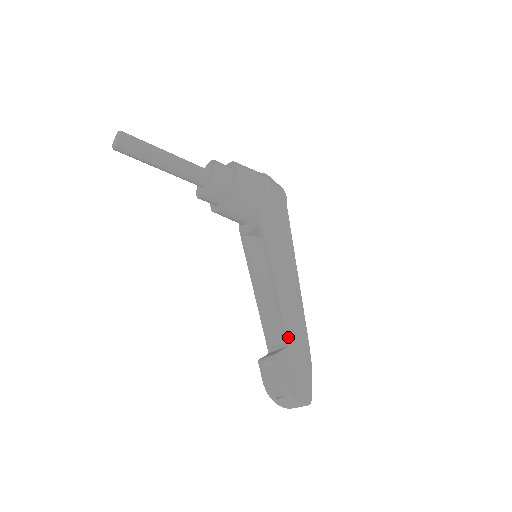
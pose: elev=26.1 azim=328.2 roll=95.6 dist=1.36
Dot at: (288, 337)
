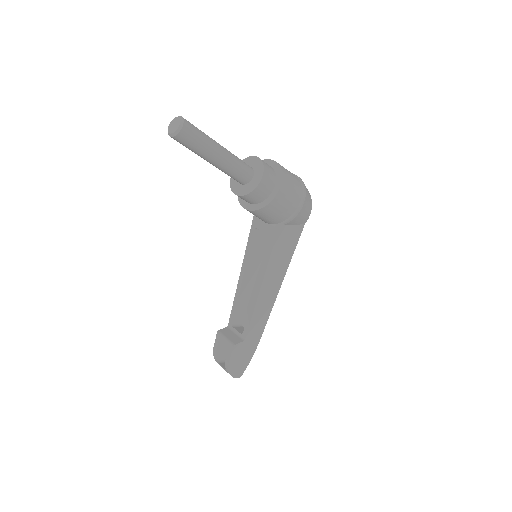
Dot at: (248, 334)
